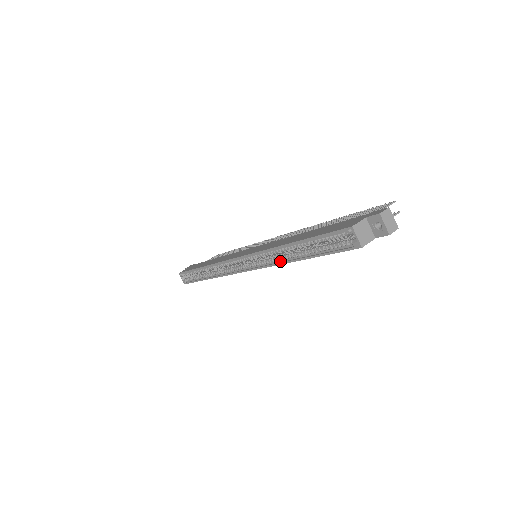
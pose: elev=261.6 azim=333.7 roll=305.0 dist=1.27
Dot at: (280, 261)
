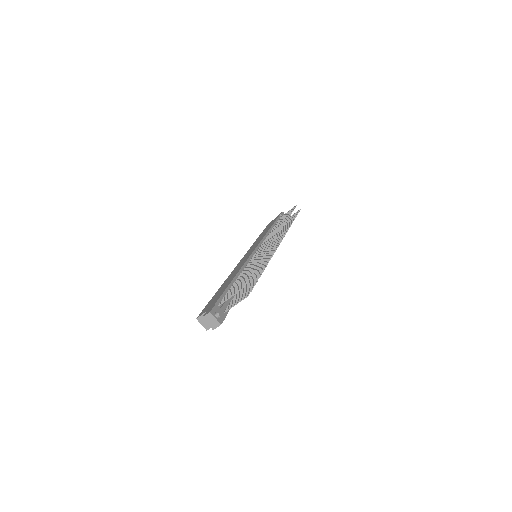
Dot at: occluded
